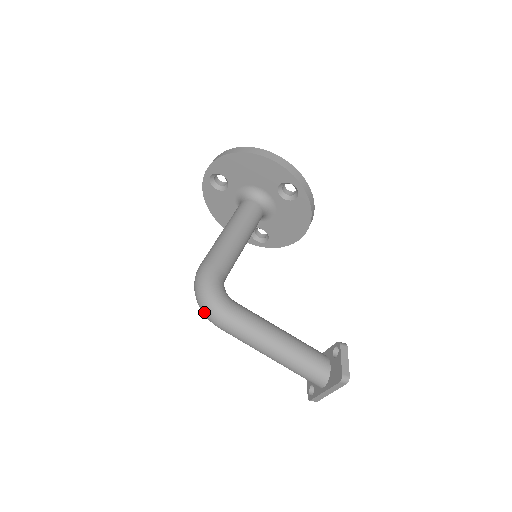
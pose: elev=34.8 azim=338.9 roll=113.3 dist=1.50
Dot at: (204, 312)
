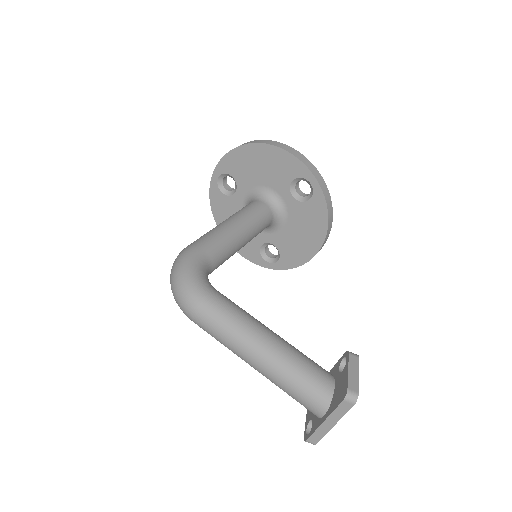
Dot at: (176, 297)
